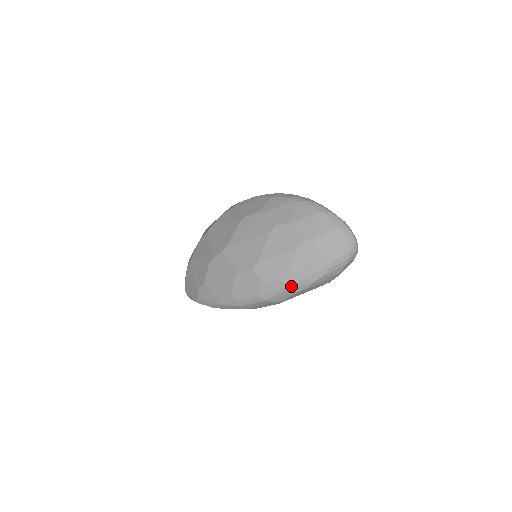
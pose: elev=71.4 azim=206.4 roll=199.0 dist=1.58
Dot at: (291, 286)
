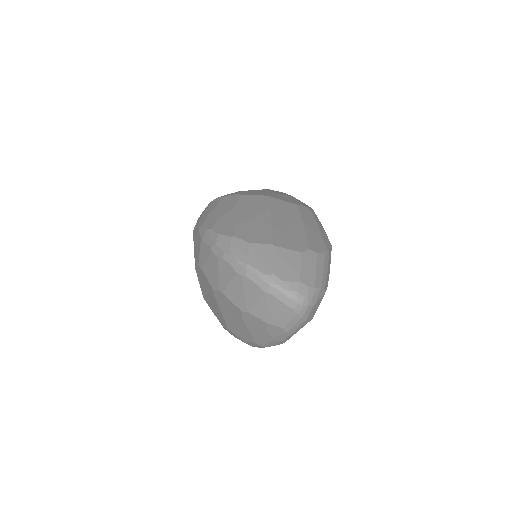
Dot at: (267, 345)
